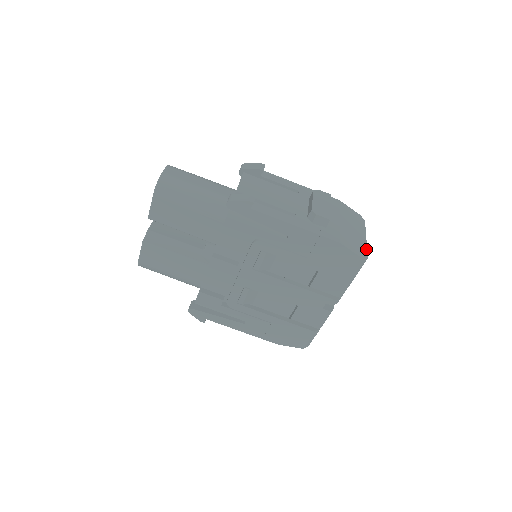
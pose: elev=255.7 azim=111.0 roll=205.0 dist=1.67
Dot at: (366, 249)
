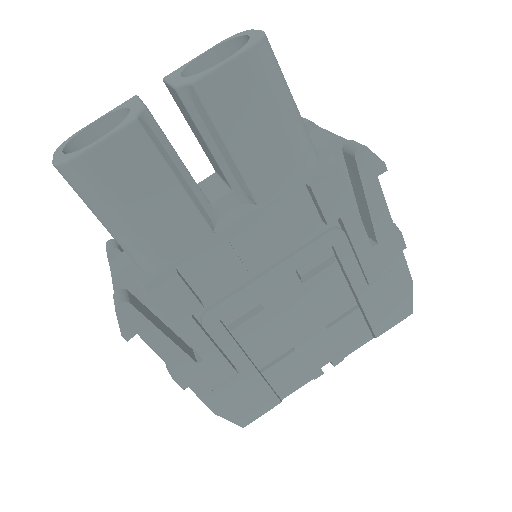
Dot at: occluded
